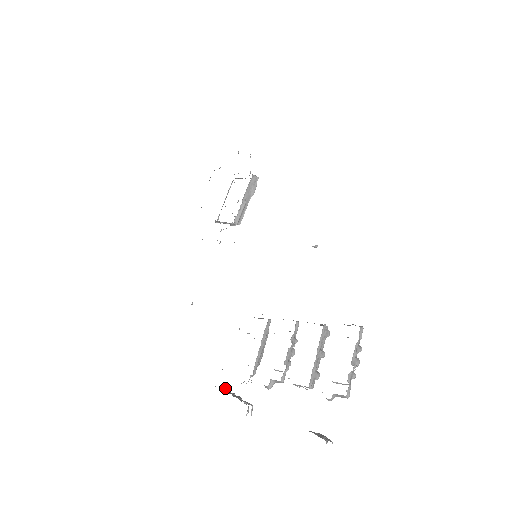
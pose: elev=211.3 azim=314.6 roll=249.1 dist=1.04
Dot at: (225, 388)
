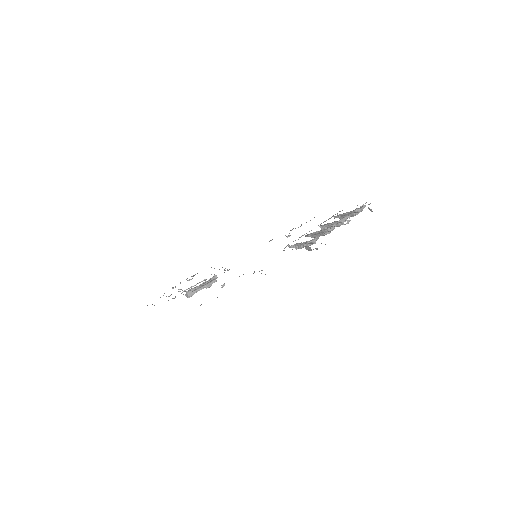
Dot at: occluded
